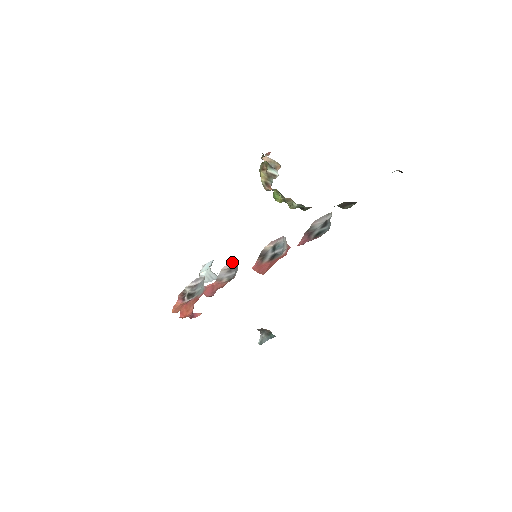
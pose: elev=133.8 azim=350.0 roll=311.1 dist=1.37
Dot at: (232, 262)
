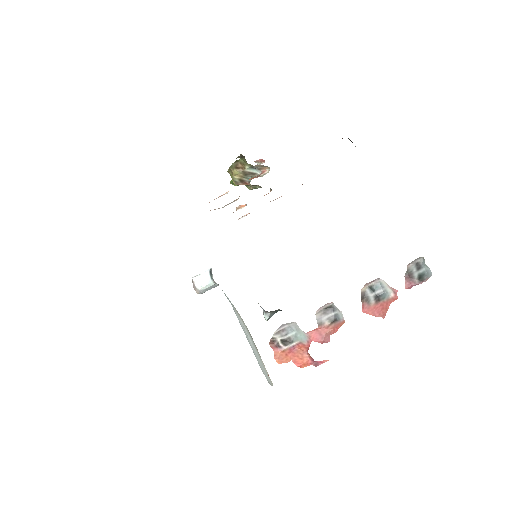
Dot at: (325, 305)
